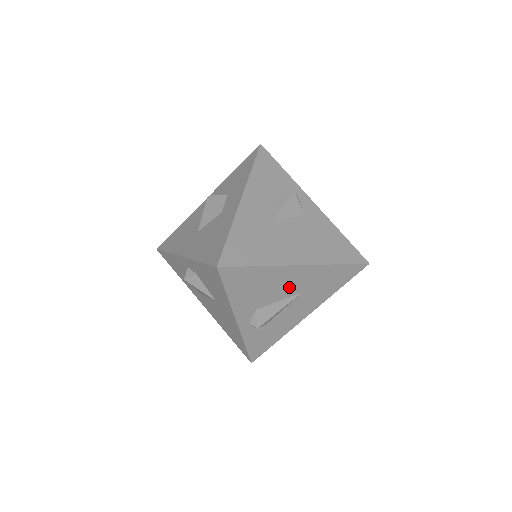
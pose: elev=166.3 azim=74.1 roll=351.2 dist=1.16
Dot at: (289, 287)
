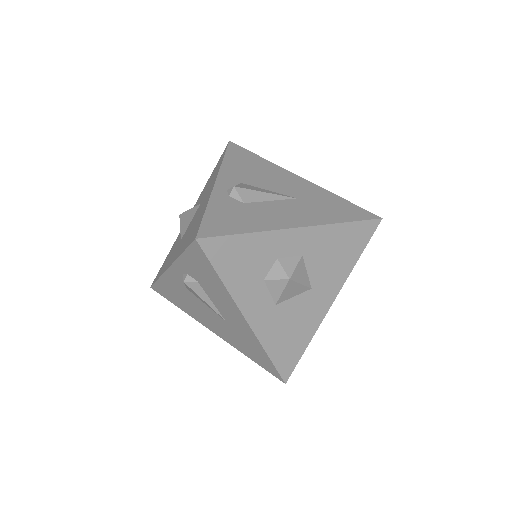
Dot at: (284, 186)
